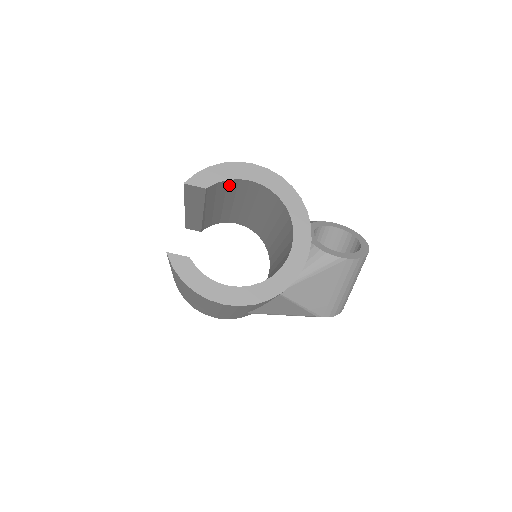
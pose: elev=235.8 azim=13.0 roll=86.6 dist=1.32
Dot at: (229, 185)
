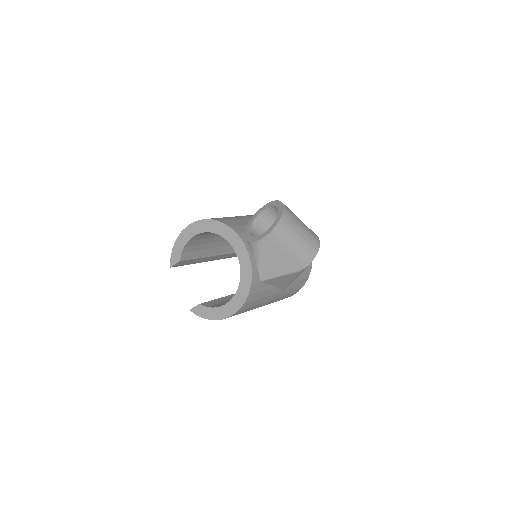
Dot at: (193, 244)
